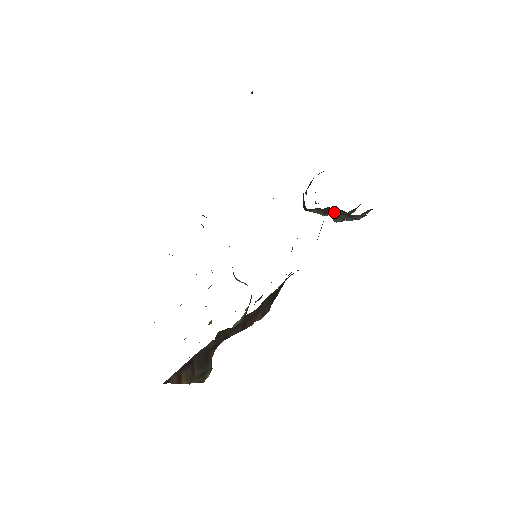
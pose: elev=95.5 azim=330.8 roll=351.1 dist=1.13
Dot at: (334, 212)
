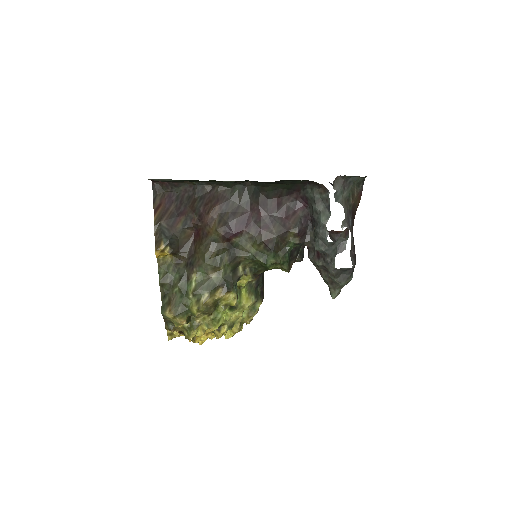
Dot at: occluded
